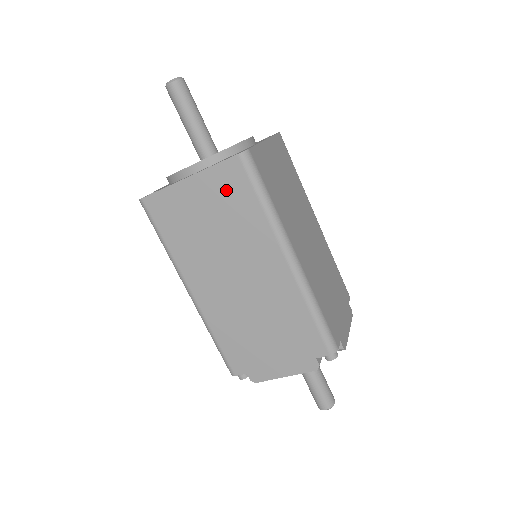
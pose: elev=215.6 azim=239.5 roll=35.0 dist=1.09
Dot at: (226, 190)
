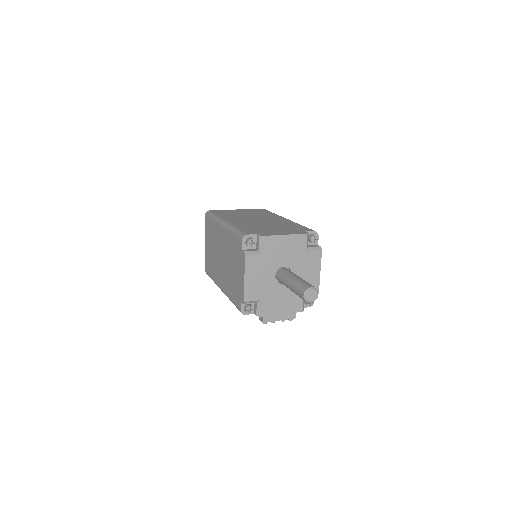
Dot at: (208, 230)
